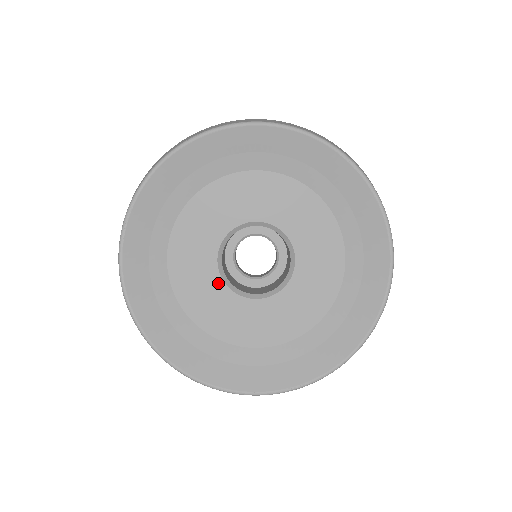
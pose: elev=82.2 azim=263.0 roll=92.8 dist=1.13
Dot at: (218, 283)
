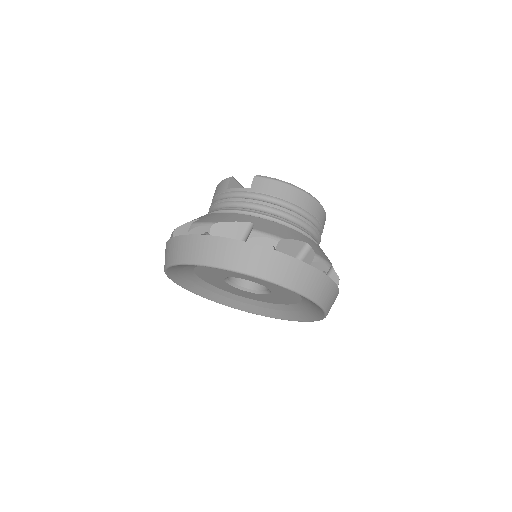
Dot at: (222, 277)
